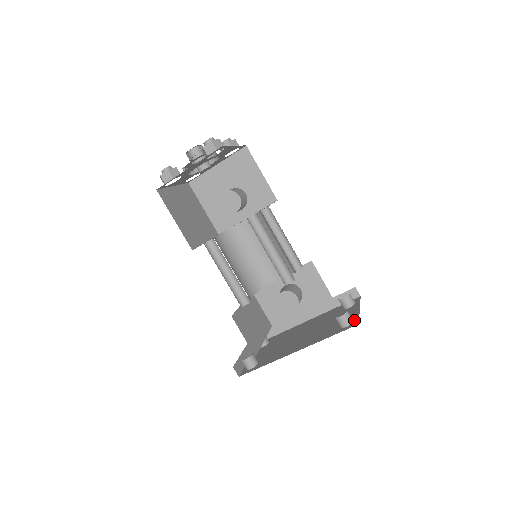
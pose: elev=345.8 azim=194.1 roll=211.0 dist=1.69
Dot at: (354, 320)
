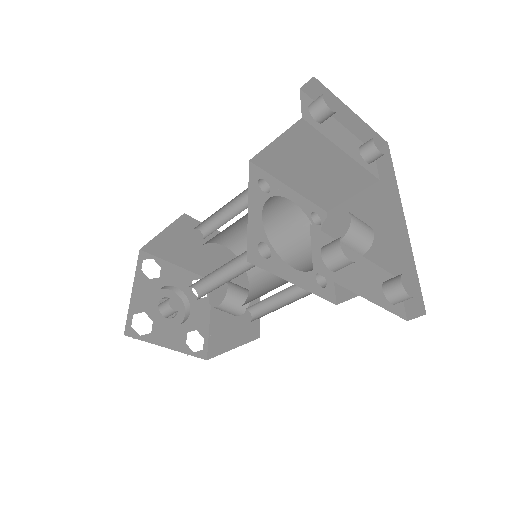
Dot at: occluded
